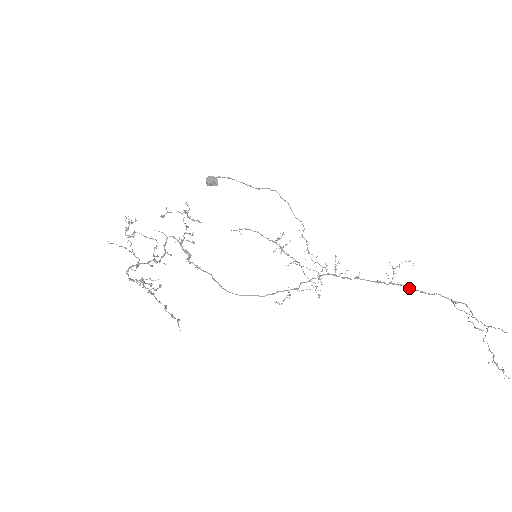
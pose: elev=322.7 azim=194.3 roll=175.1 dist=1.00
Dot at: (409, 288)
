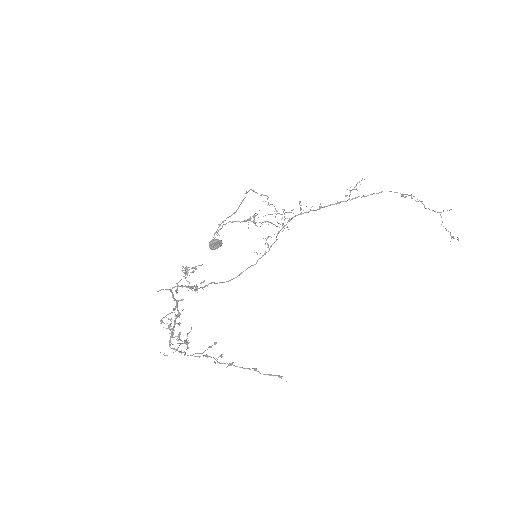
Dot at: occluded
